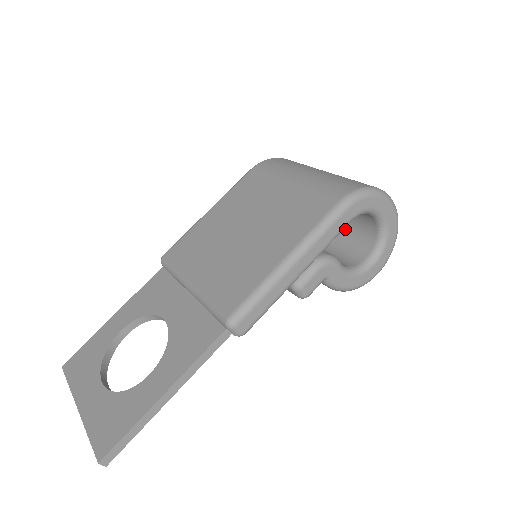
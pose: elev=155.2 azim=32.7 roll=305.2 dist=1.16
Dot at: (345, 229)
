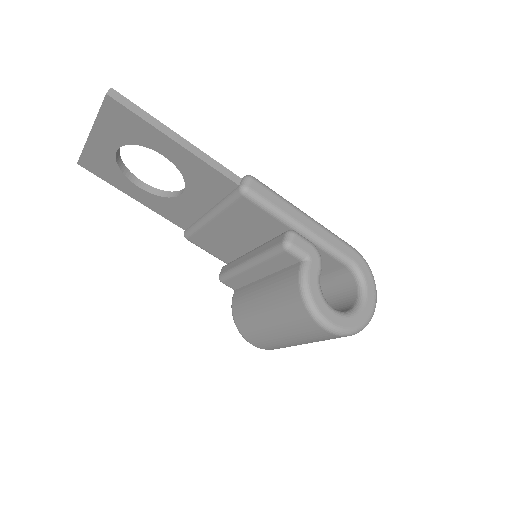
Dot at: occluded
